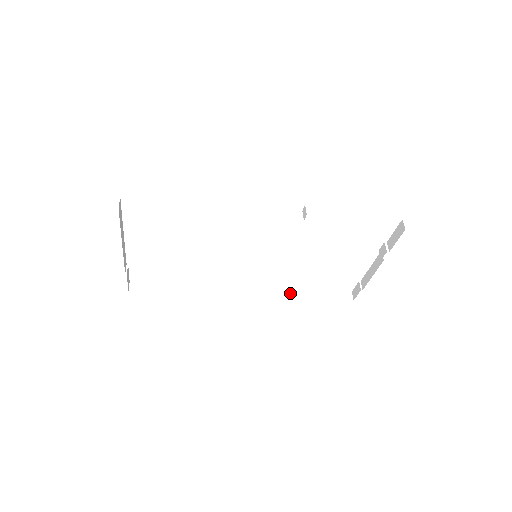
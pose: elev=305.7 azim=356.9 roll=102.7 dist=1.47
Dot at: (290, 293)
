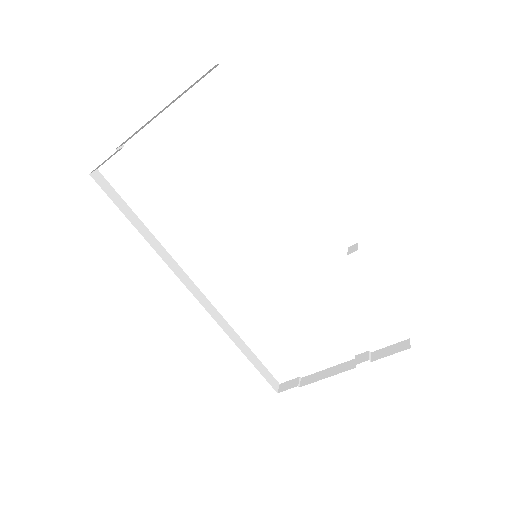
Dot at: (231, 332)
